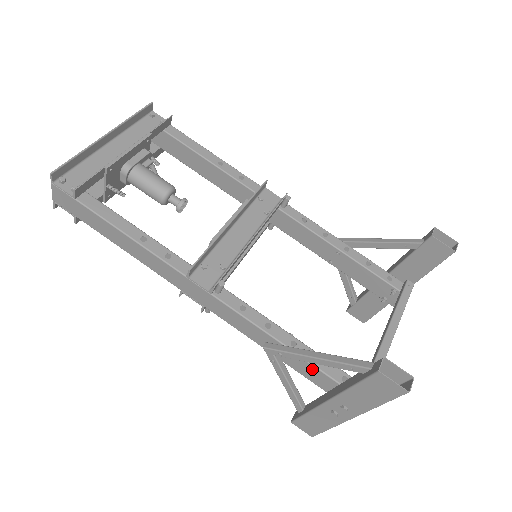
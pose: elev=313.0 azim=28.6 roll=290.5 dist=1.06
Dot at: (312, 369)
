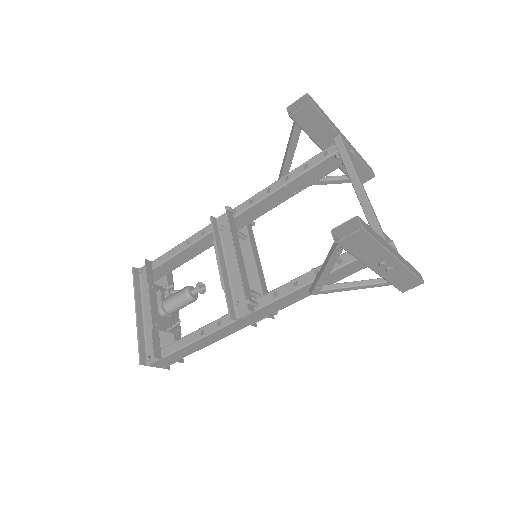
Dot at: (343, 269)
